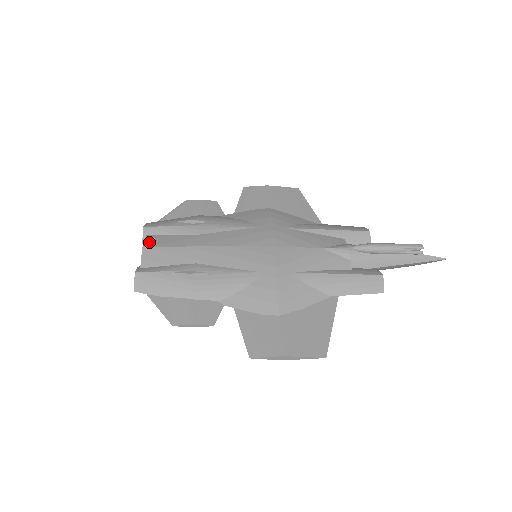
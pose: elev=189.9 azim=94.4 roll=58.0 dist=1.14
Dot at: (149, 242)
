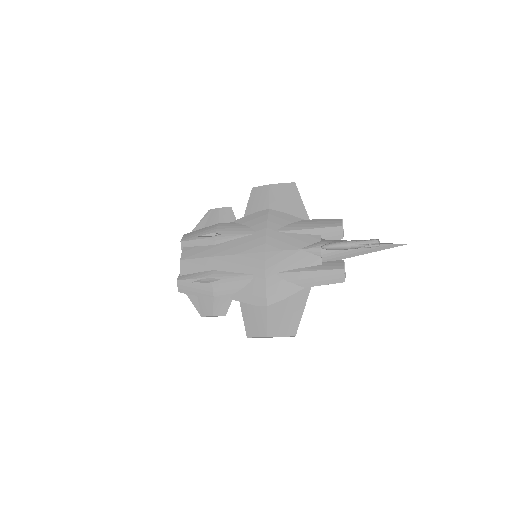
Dot at: (184, 255)
